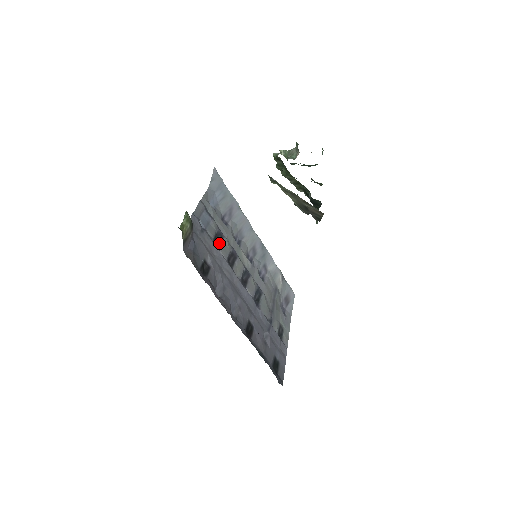
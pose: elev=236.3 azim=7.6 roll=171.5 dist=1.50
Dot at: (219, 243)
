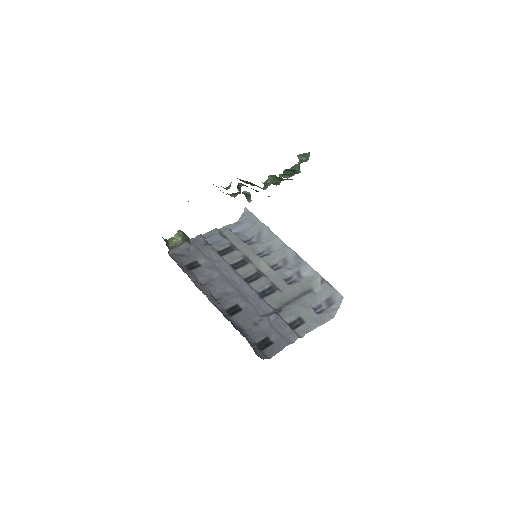
Dot at: (227, 253)
